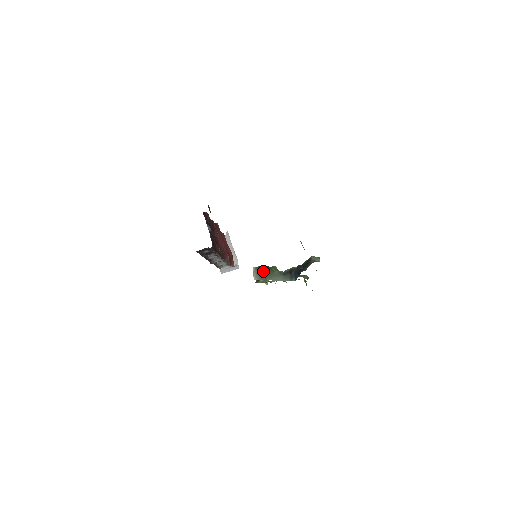
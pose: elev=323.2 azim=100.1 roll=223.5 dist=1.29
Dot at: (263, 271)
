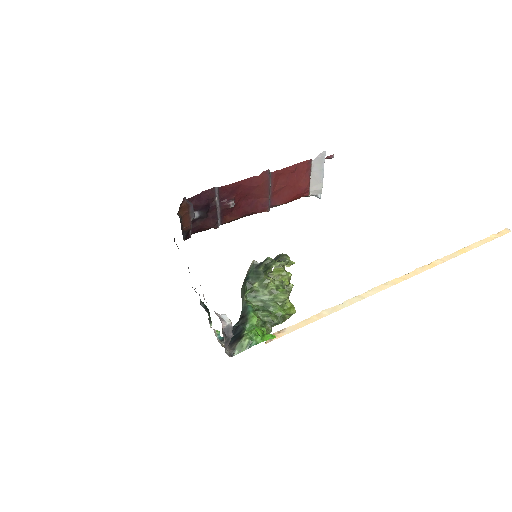
Dot at: (245, 279)
